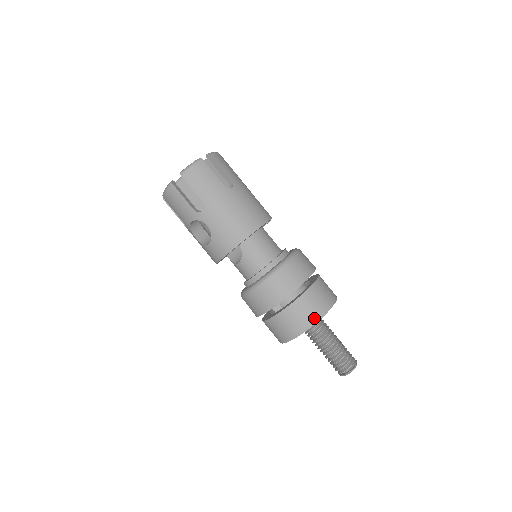
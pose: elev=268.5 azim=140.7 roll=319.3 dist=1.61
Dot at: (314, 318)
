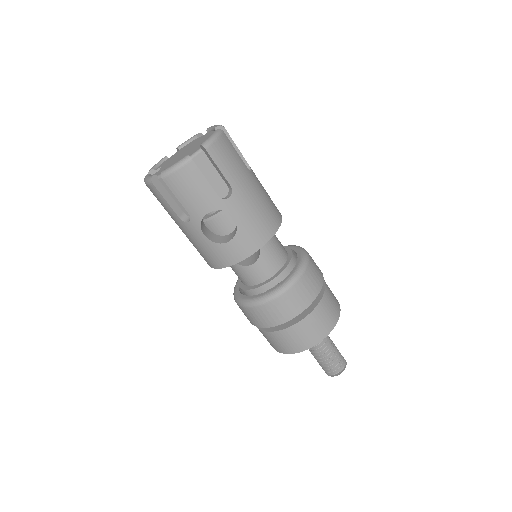
Dot at: (335, 317)
